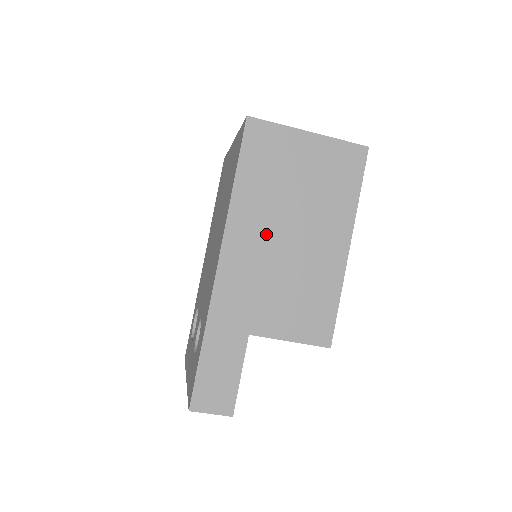
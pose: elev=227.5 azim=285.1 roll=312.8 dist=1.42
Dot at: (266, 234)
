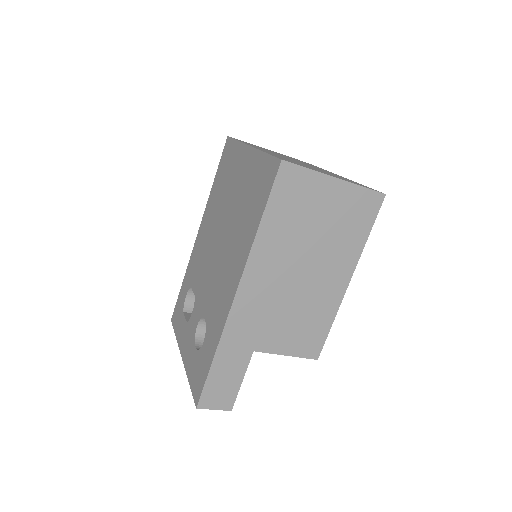
Dot at: (281, 270)
